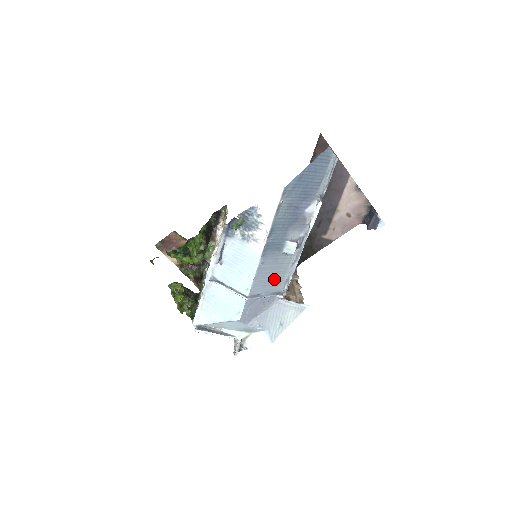
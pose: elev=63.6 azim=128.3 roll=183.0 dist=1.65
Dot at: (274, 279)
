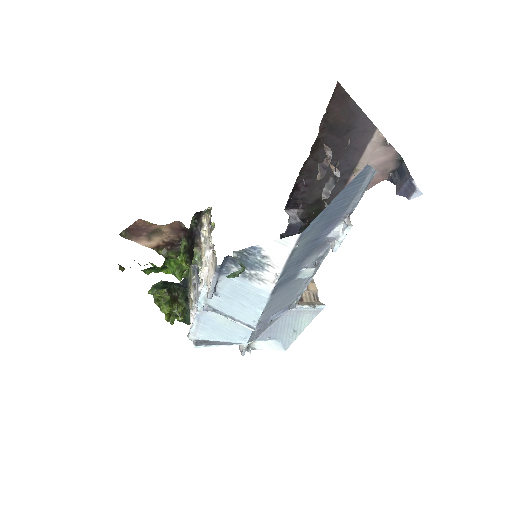
Dot at: (285, 300)
